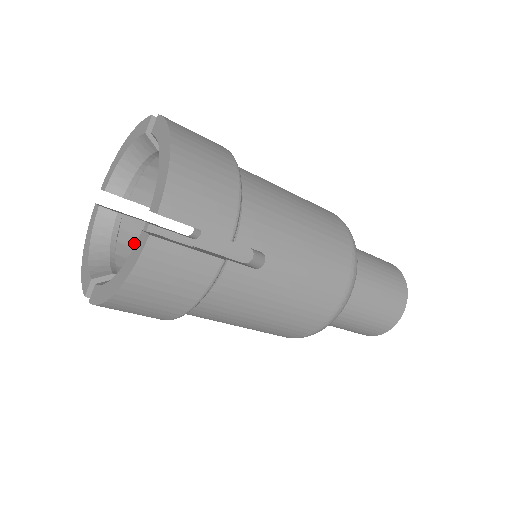
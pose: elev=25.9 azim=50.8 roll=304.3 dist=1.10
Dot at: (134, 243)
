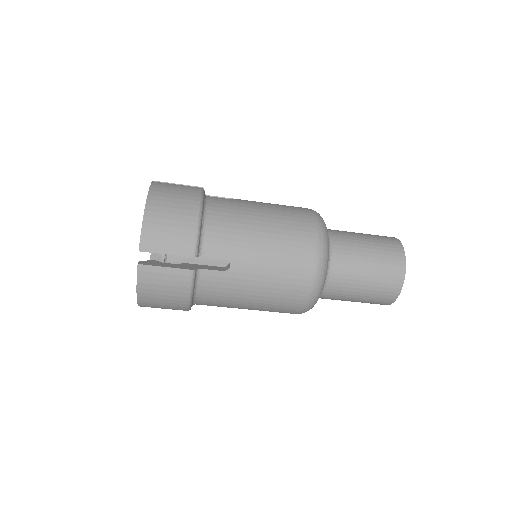
Dot at: (179, 260)
